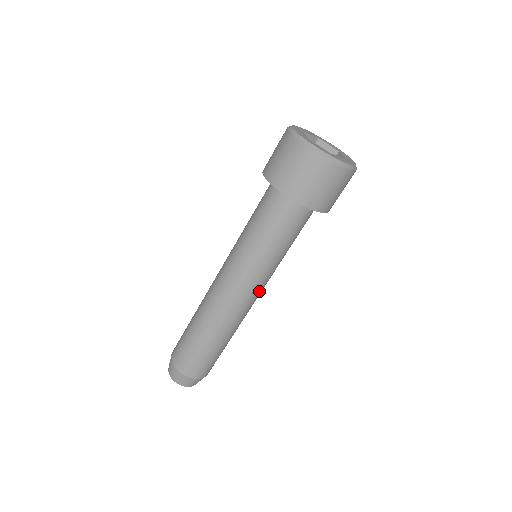
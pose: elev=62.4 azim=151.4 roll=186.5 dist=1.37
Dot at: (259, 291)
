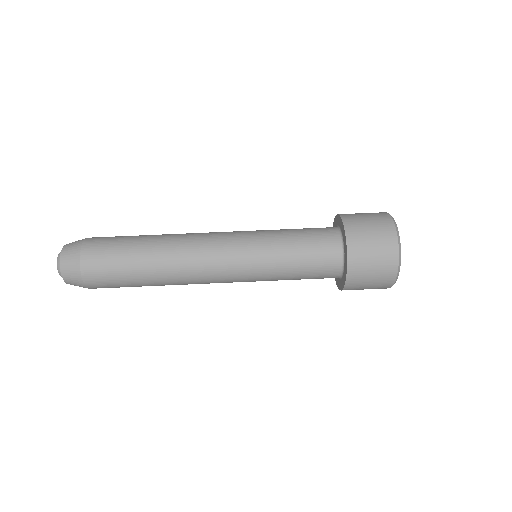
Dot at: (228, 279)
